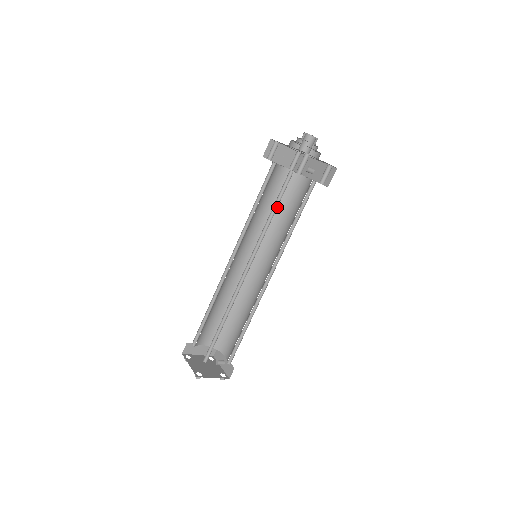
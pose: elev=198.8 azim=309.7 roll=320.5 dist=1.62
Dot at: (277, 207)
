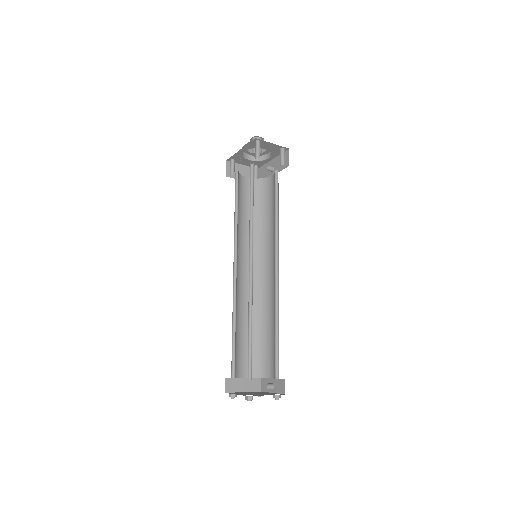
Dot at: (257, 213)
